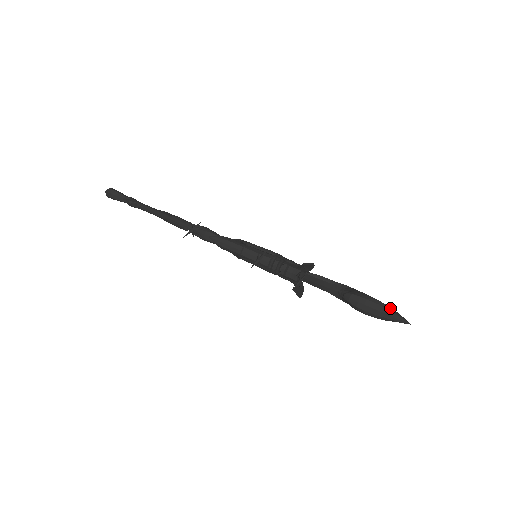
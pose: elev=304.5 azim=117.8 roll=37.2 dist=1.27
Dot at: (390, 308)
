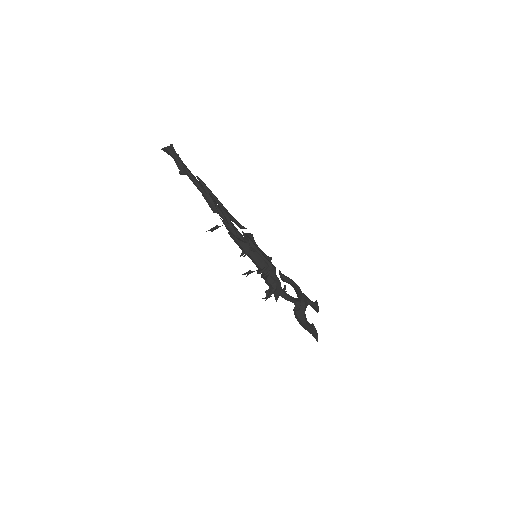
Dot at: (313, 331)
